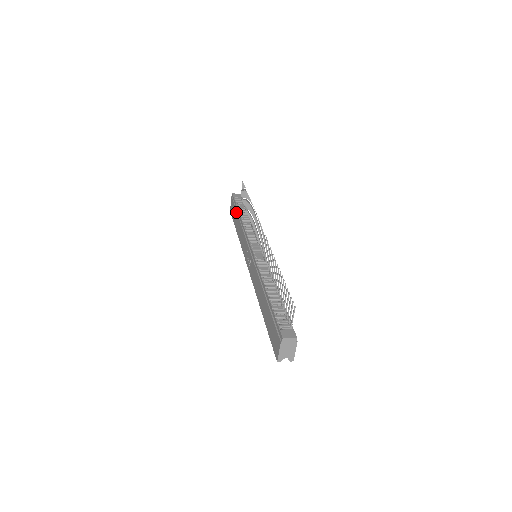
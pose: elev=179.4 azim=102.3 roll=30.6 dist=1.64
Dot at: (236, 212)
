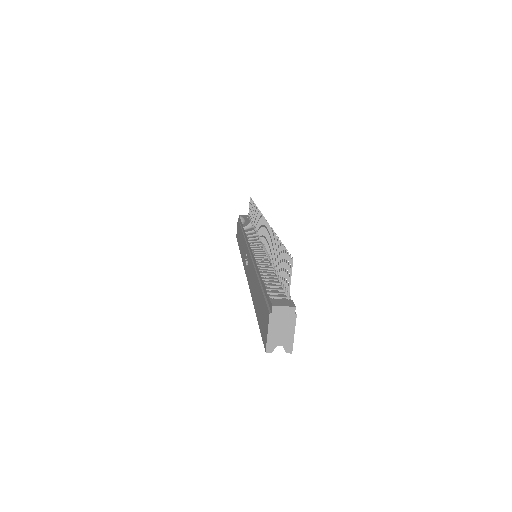
Dot at: (240, 227)
